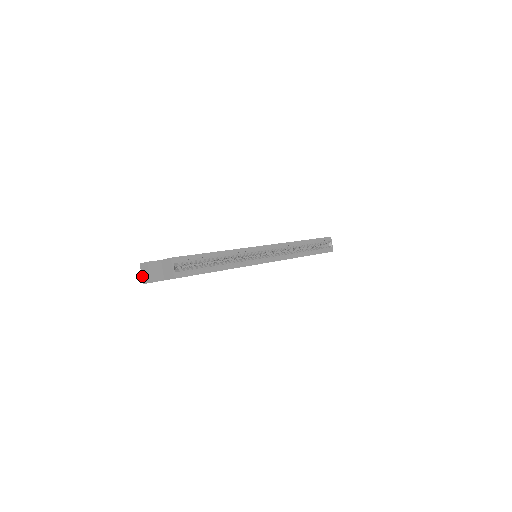
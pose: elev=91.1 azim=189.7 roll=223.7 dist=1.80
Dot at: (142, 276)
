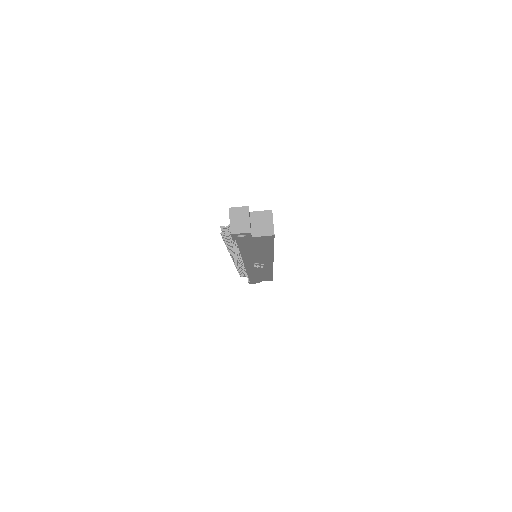
Dot at: (231, 224)
